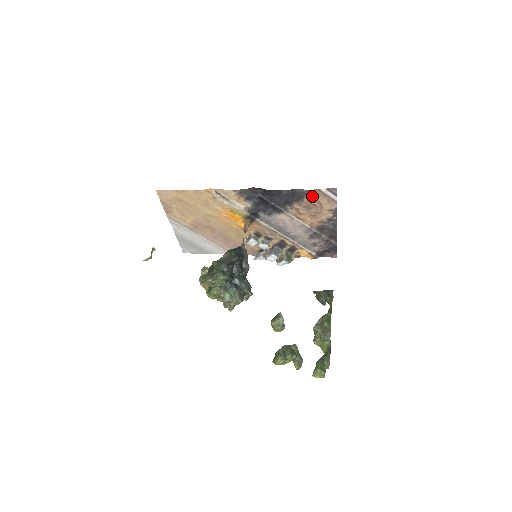
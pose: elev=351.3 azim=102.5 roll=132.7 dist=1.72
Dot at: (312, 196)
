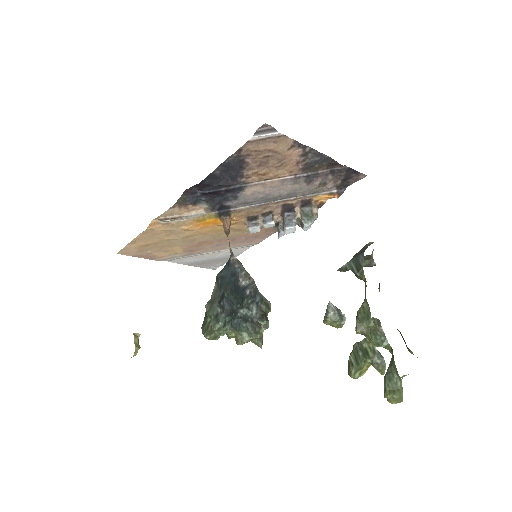
Dot at: (250, 152)
